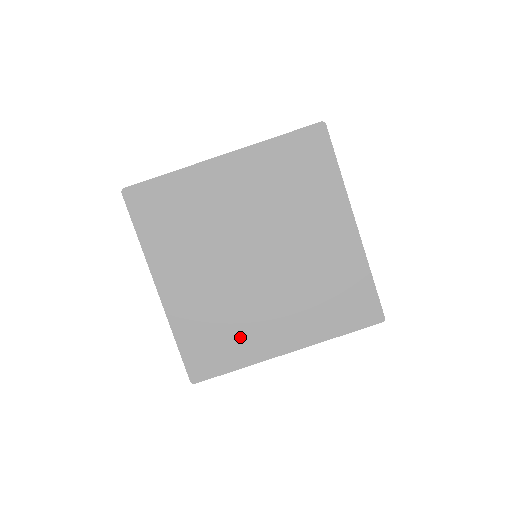
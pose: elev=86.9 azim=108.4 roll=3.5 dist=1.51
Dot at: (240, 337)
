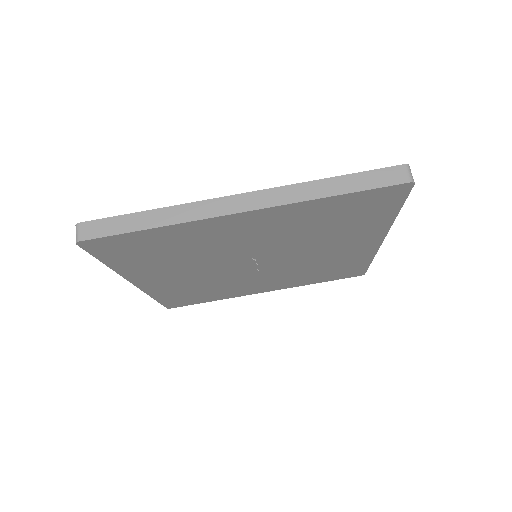
Dot at: (222, 292)
